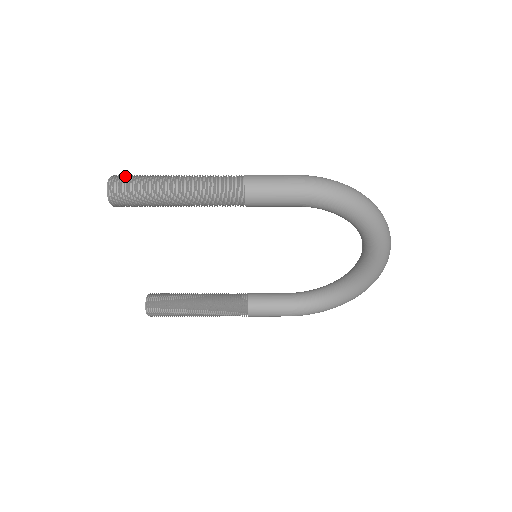
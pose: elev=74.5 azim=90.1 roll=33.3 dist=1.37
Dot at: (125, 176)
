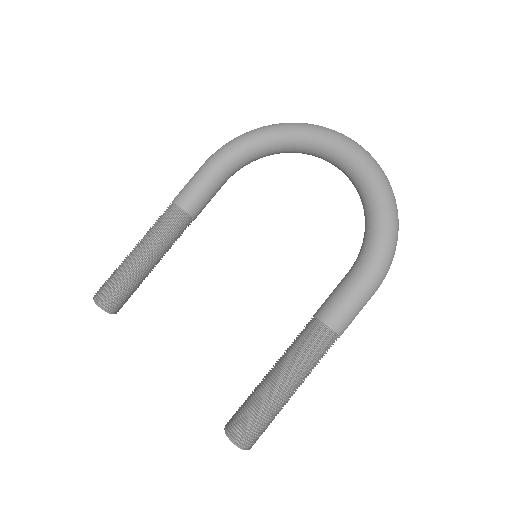
Dot at: occluded
